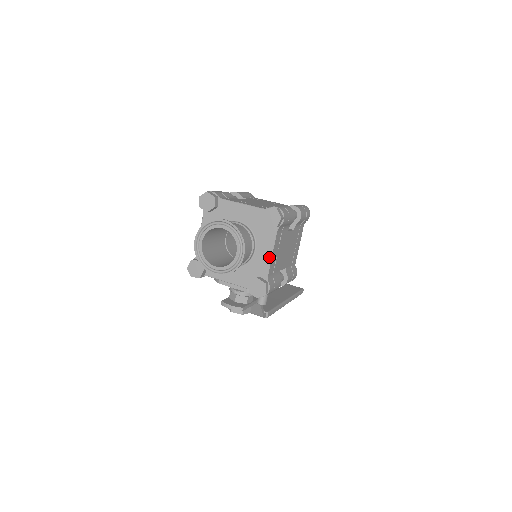
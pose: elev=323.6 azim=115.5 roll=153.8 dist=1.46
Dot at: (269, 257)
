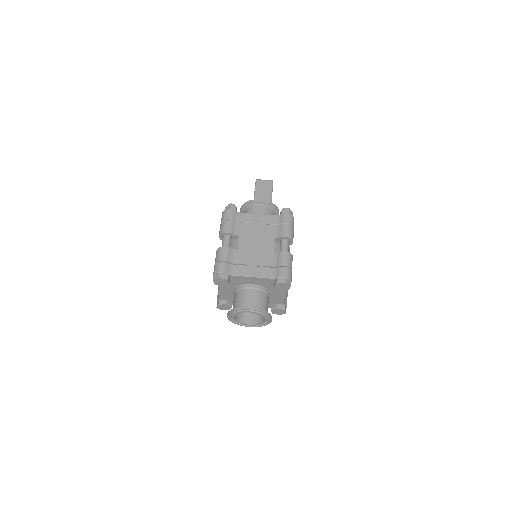
Dot at: (283, 297)
